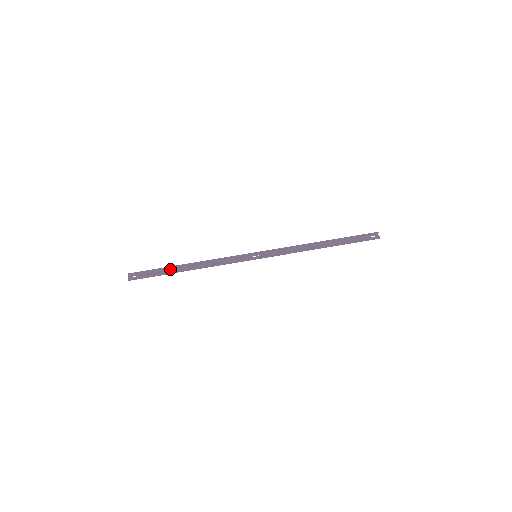
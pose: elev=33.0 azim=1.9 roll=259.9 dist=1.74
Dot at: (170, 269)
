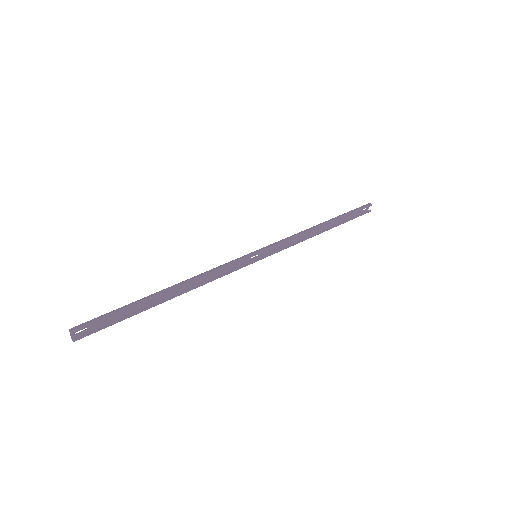
Dot at: (141, 301)
